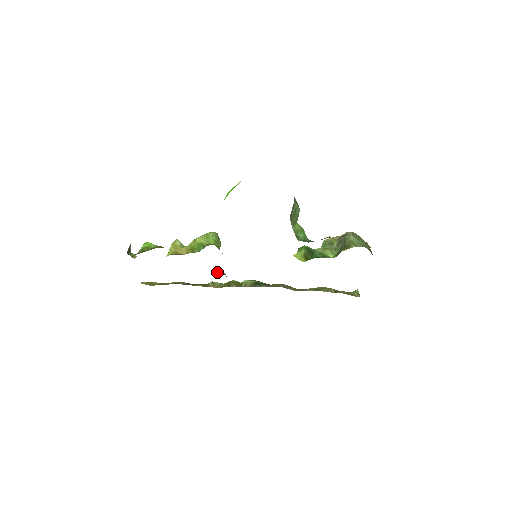
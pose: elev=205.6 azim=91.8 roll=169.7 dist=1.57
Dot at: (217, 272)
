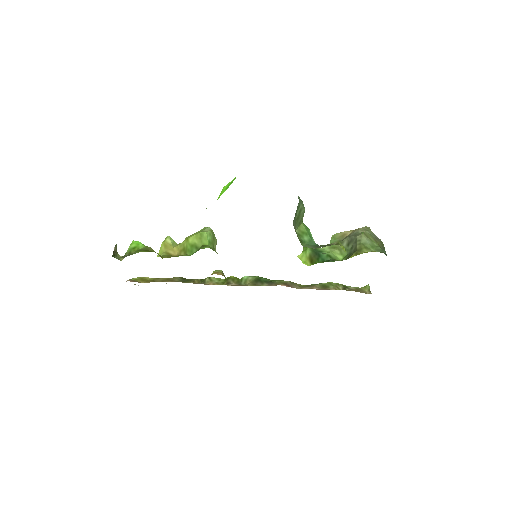
Dot at: (214, 271)
